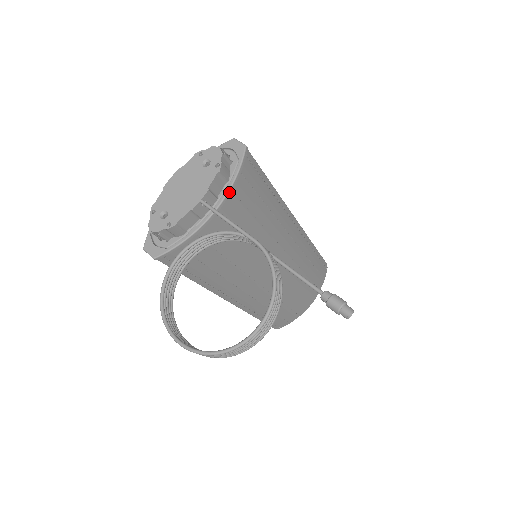
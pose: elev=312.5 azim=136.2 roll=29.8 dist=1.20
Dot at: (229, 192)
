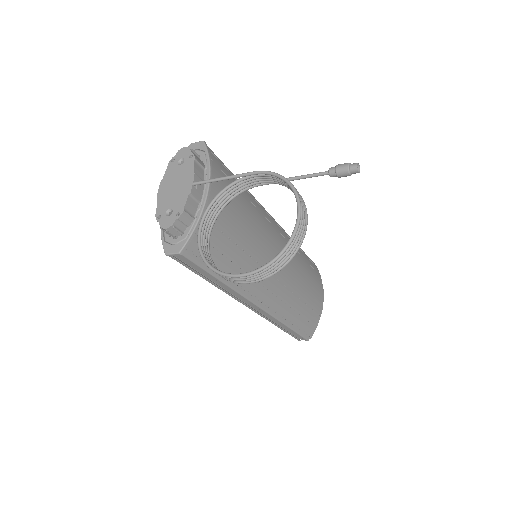
Dot at: (211, 173)
